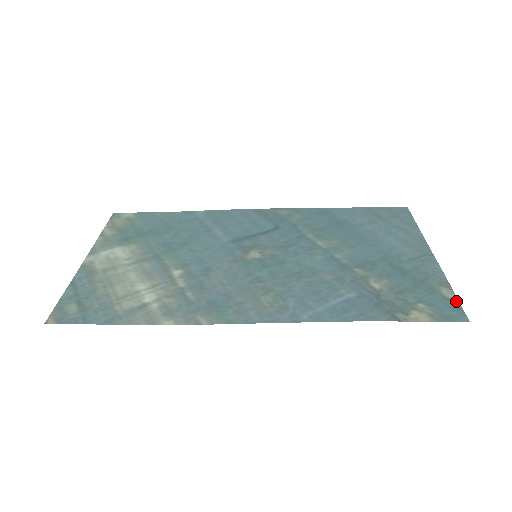
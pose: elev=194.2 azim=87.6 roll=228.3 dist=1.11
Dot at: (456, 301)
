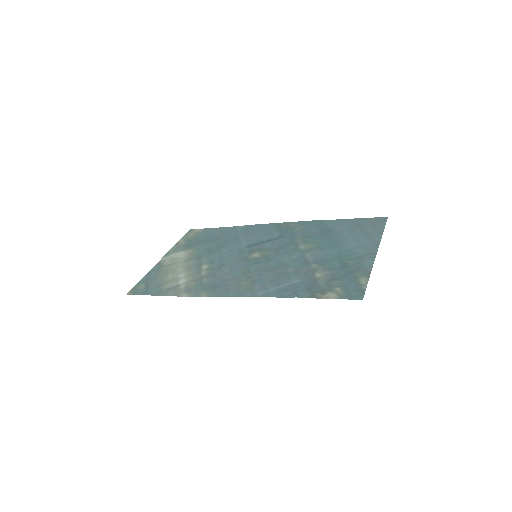
Dot at: (365, 286)
